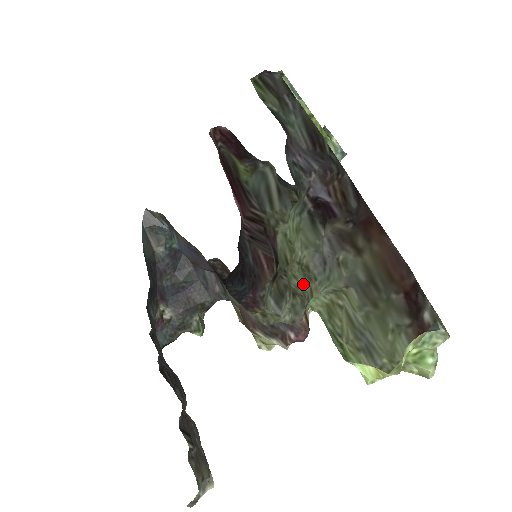
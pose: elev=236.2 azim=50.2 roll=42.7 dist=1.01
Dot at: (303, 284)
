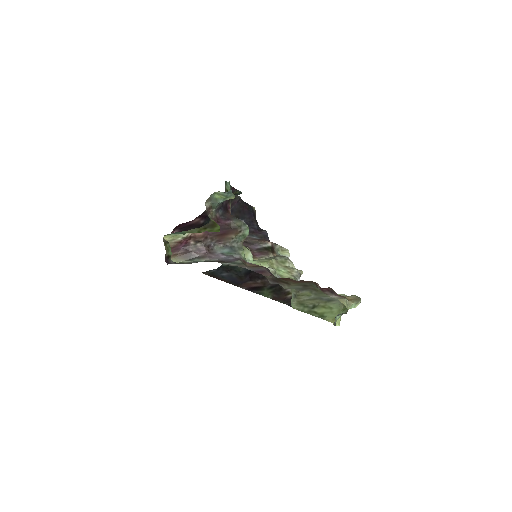
Dot at: (284, 274)
